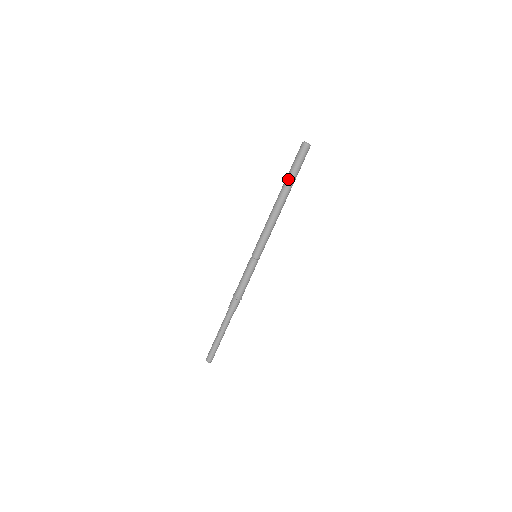
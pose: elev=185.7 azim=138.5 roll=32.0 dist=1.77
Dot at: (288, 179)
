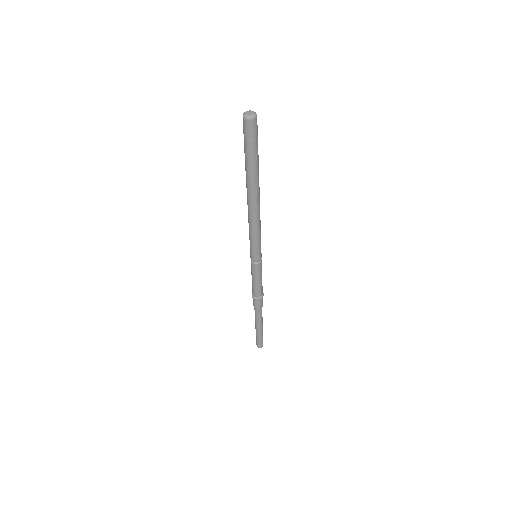
Dot at: (245, 167)
